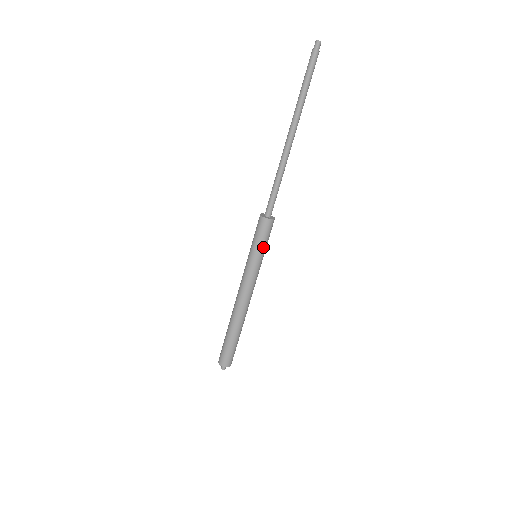
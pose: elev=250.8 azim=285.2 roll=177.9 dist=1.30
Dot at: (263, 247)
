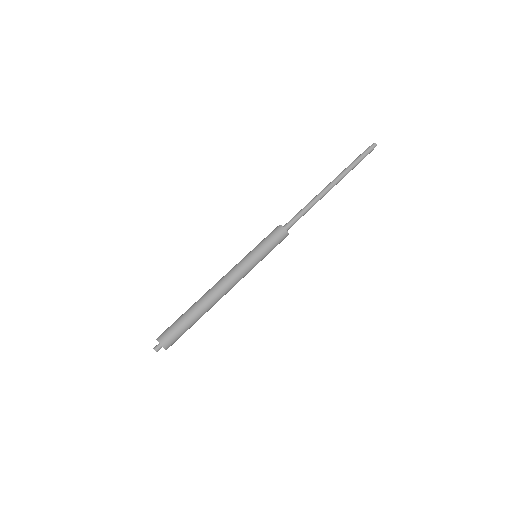
Dot at: (269, 251)
